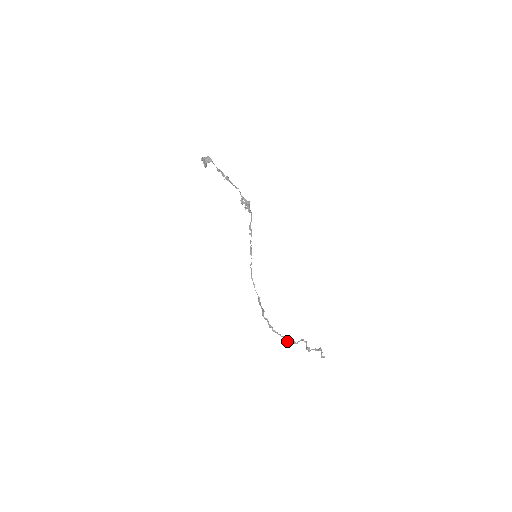
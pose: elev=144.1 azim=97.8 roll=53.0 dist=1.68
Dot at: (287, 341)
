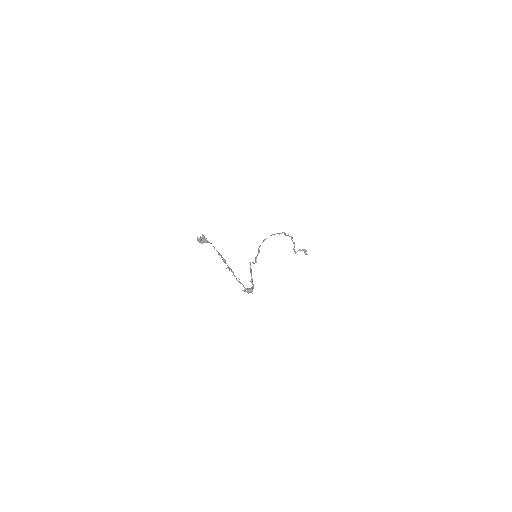
Dot at: (279, 234)
